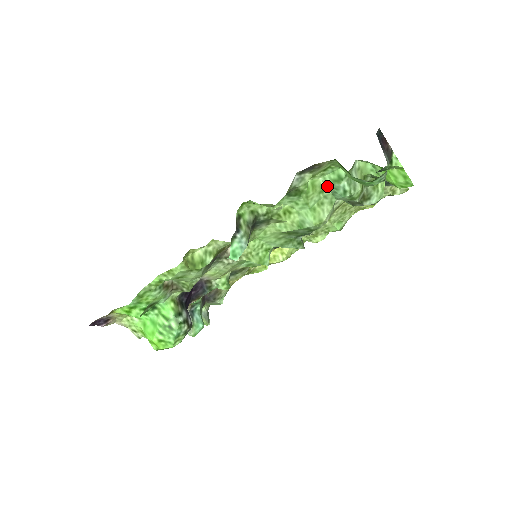
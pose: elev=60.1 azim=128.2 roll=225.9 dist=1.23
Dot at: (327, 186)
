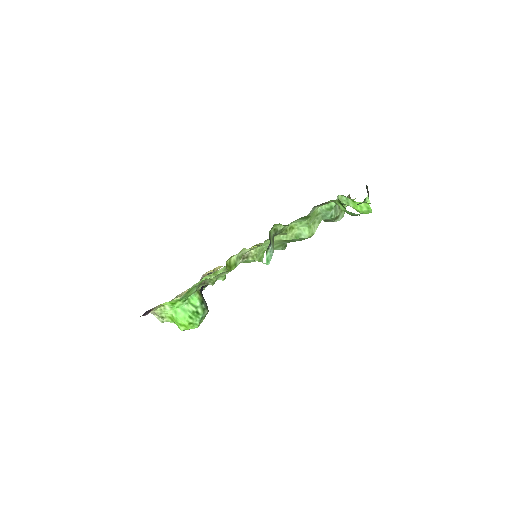
Dot at: (321, 212)
